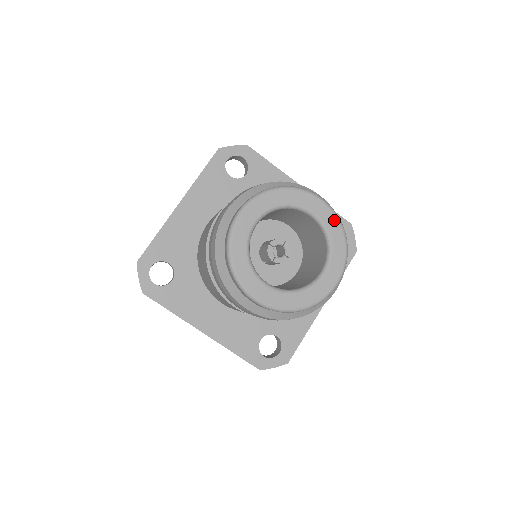
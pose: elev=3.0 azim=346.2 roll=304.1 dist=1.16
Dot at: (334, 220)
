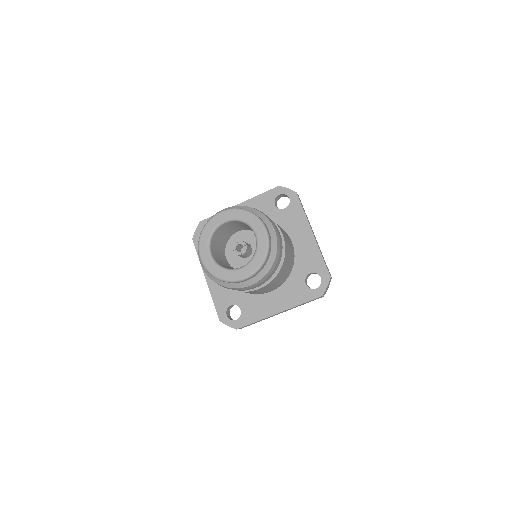
Dot at: (265, 245)
